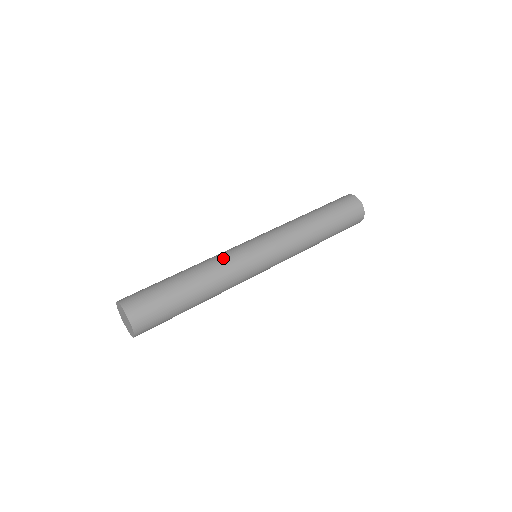
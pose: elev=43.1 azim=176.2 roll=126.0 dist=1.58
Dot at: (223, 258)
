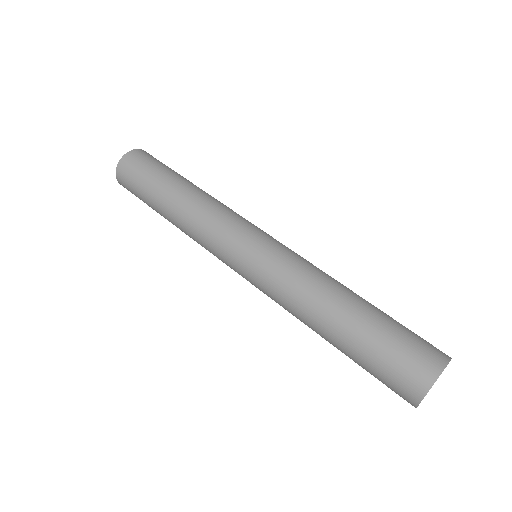
Dot at: occluded
